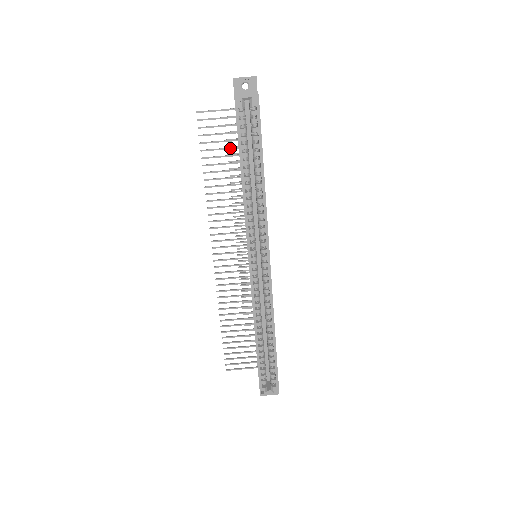
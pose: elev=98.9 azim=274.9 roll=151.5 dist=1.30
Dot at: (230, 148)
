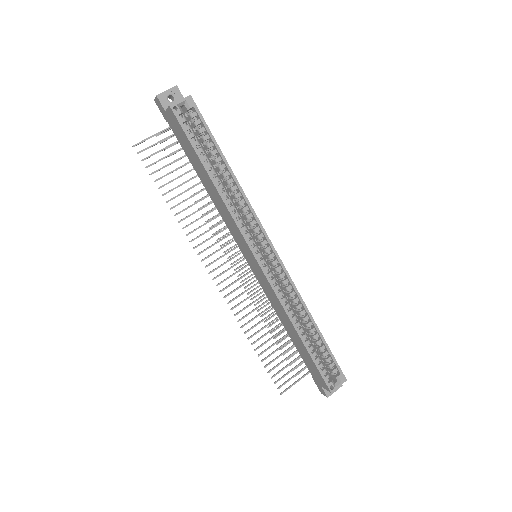
Dot at: (181, 167)
